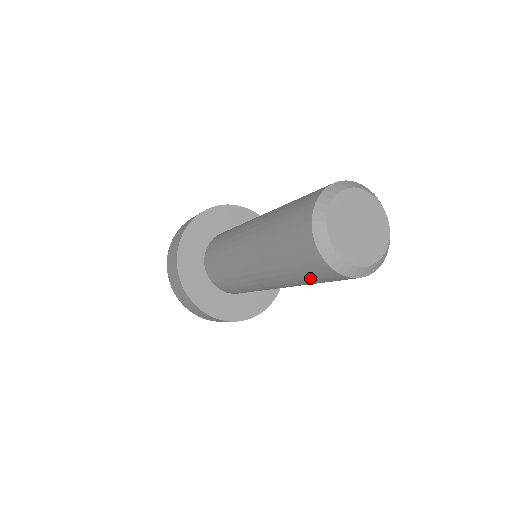
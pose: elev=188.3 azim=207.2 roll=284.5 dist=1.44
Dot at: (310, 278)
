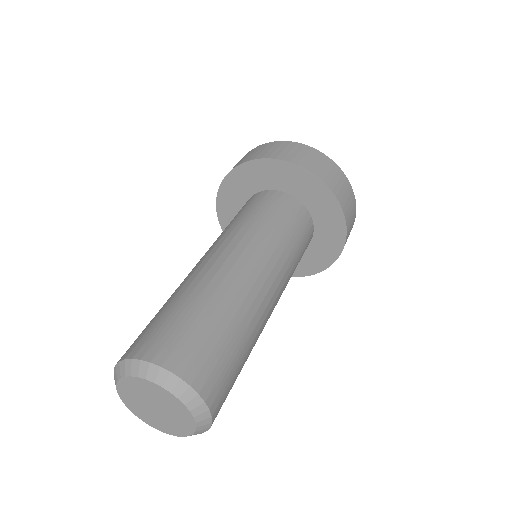
Dot at: occluded
